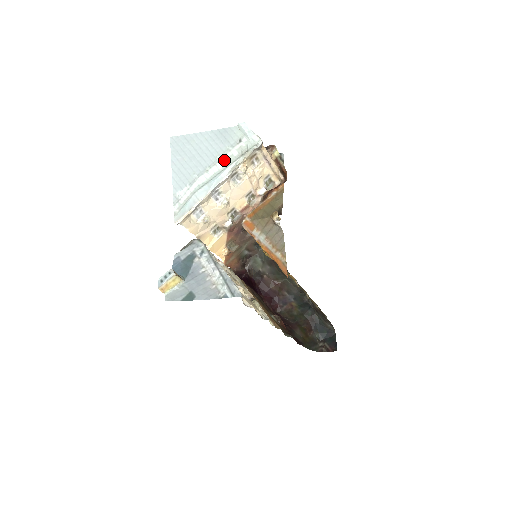
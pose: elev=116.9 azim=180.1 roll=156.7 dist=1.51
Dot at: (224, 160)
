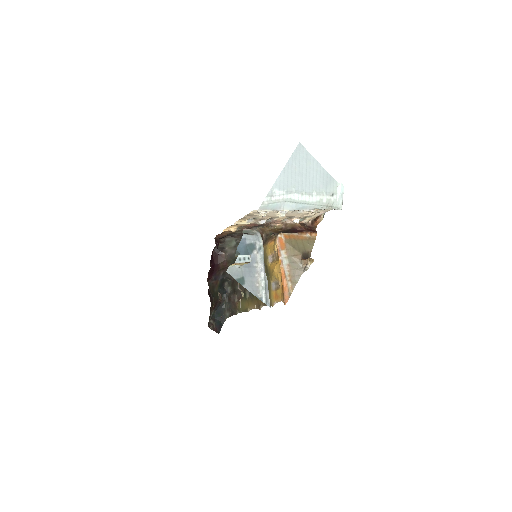
Dot at: (316, 198)
